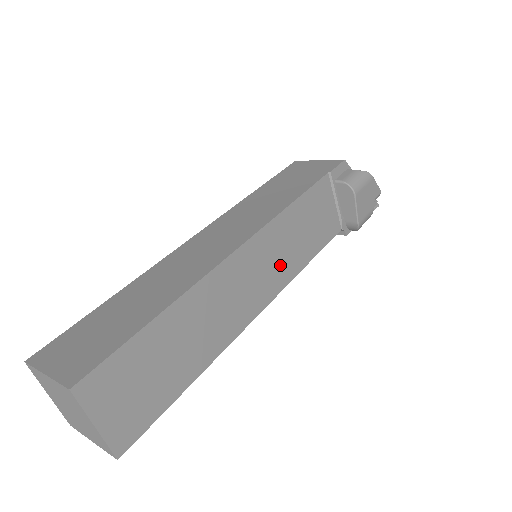
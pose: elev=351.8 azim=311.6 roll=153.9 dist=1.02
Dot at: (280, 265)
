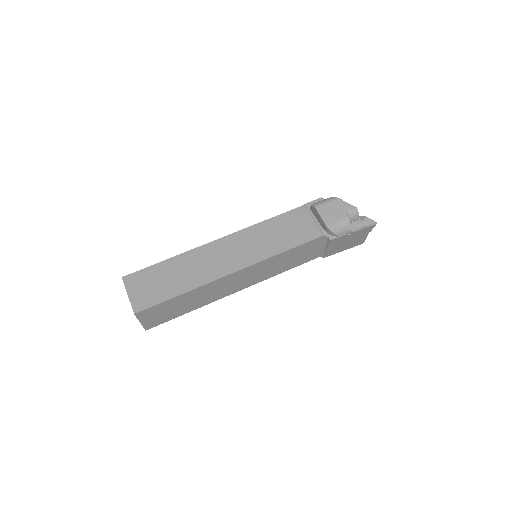
Dot at: (255, 250)
